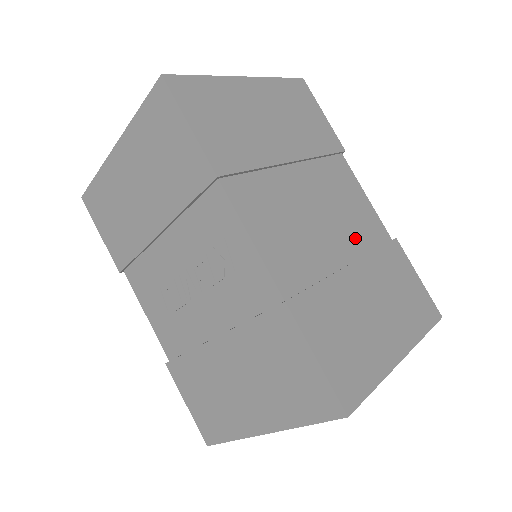
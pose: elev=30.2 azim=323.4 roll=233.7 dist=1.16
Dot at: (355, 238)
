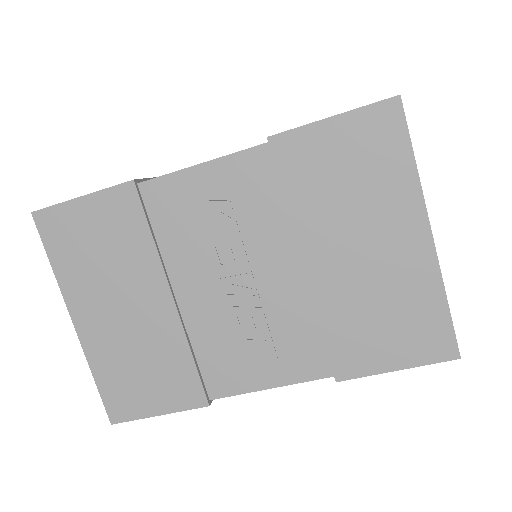
Dot at: occluded
